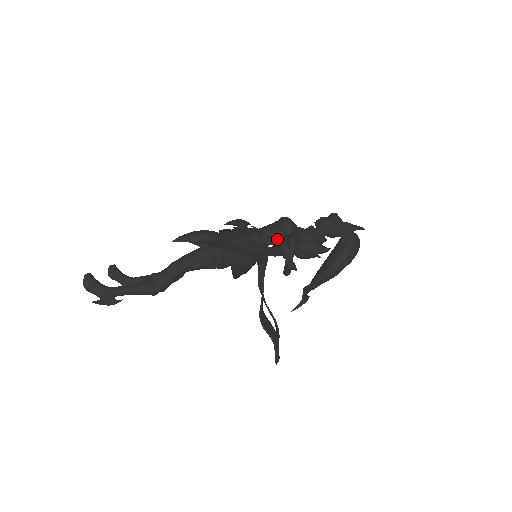
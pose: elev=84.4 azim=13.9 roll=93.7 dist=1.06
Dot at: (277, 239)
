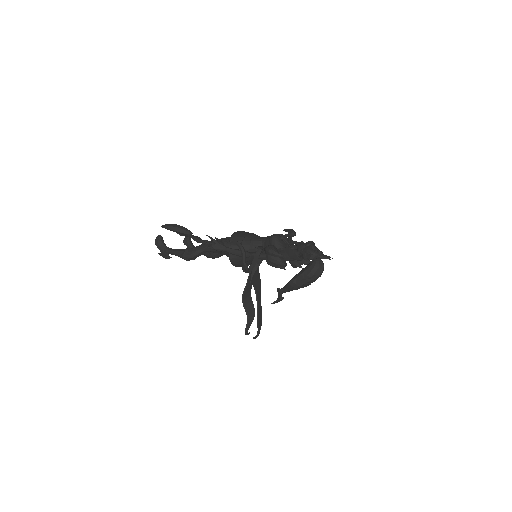
Dot at: (240, 245)
